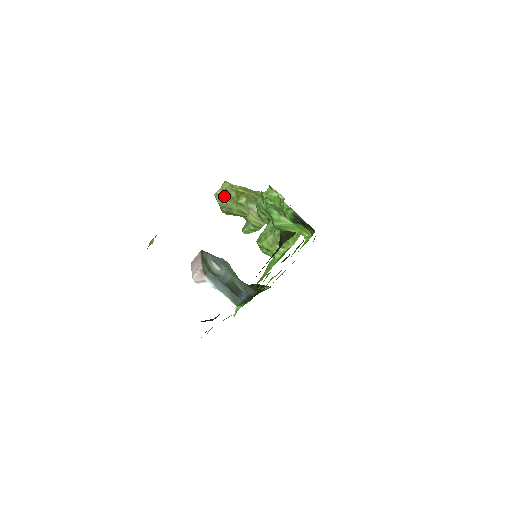
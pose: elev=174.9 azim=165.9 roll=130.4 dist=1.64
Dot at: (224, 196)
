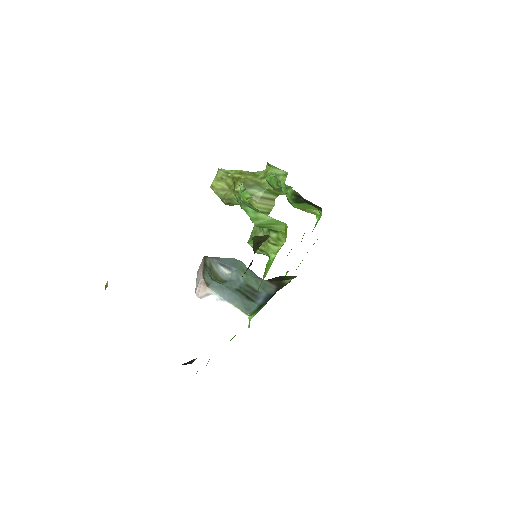
Dot at: (221, 186)
